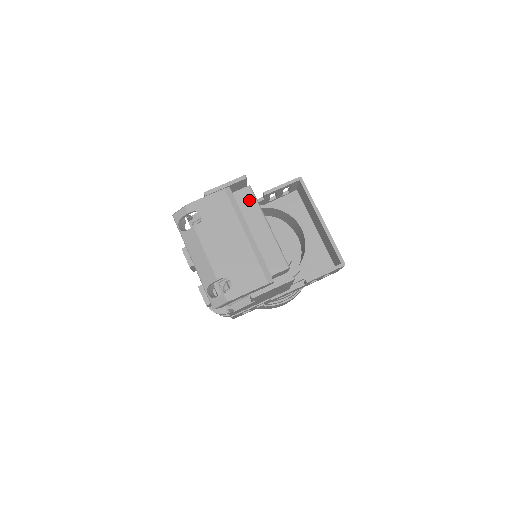
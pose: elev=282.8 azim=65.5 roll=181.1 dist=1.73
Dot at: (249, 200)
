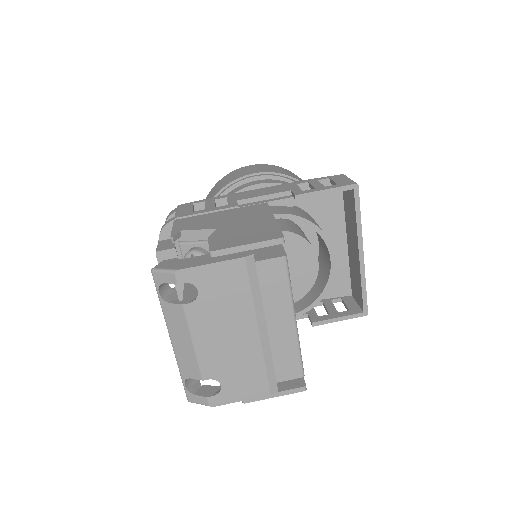
Dot at: (278, 278)
